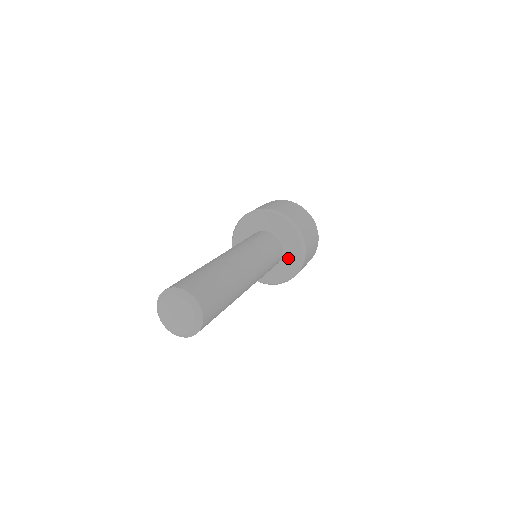
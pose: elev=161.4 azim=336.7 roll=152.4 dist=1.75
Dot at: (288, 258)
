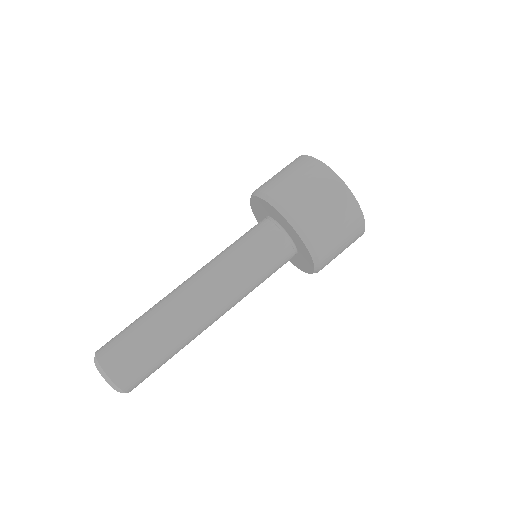
Dot at: (302, 259)
